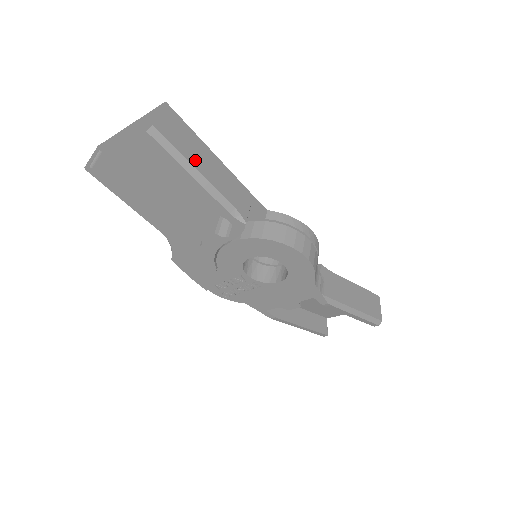
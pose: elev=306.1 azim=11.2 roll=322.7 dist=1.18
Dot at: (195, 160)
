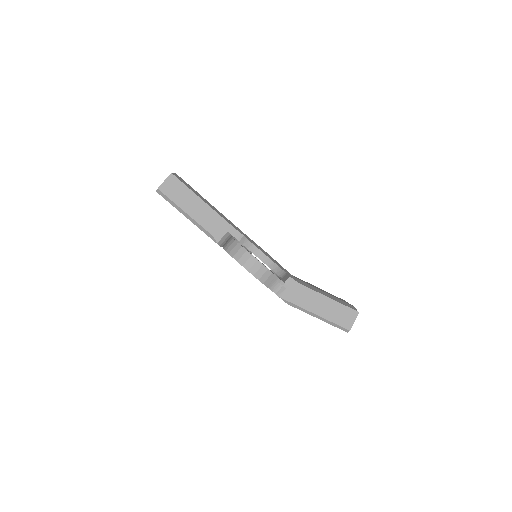
Dot at: (185, 206)
